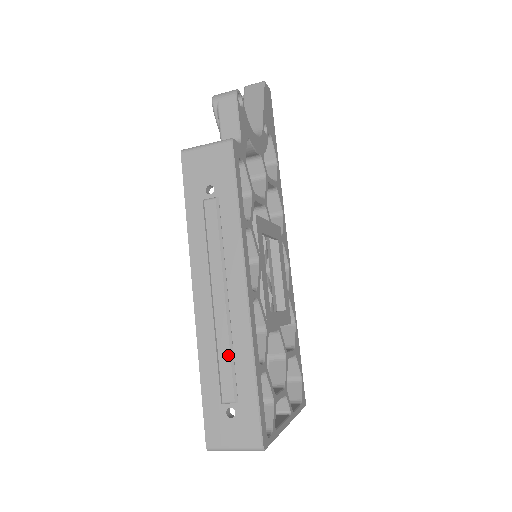
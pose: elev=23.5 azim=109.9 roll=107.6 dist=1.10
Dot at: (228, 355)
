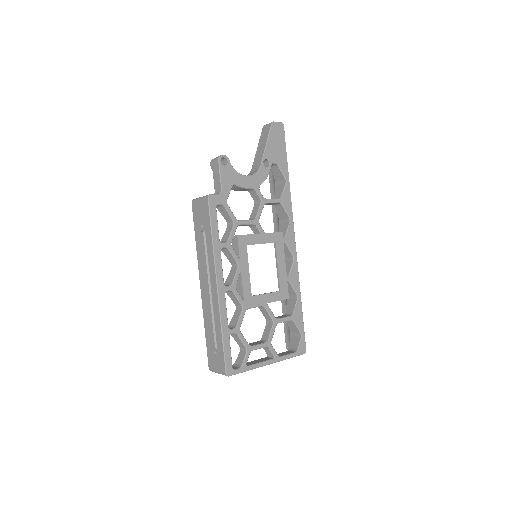
Dot at: (212, 322)
